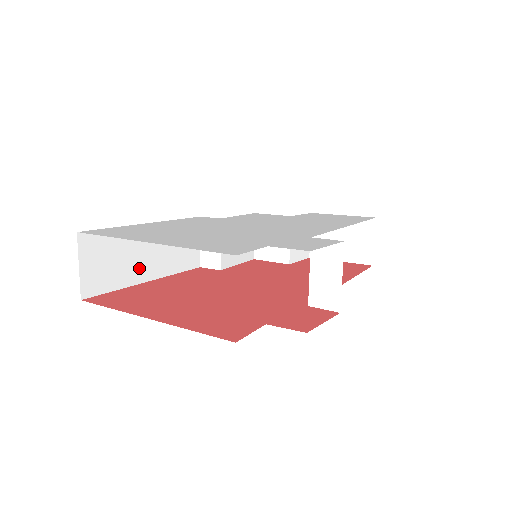
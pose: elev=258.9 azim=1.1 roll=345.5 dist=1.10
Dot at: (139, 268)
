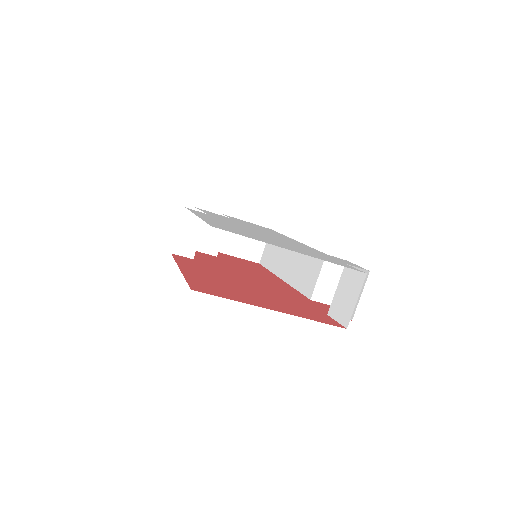
Dot at: occluded
